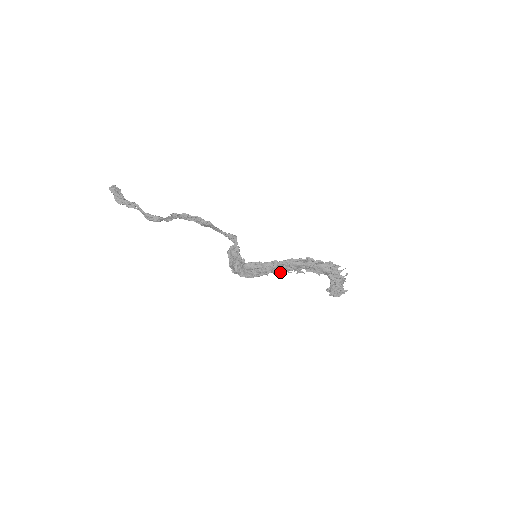
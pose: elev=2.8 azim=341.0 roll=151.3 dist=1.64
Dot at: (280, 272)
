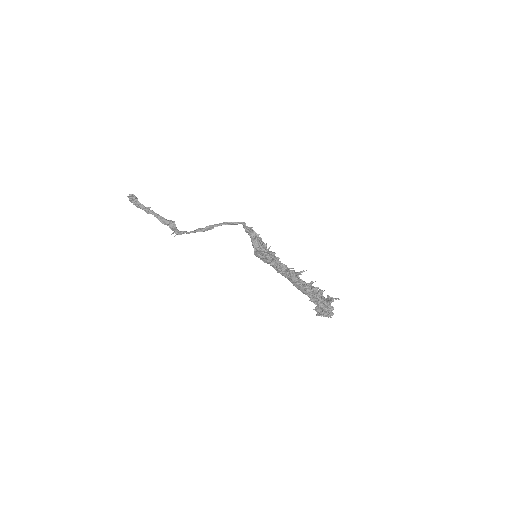
Dot at: occluded
